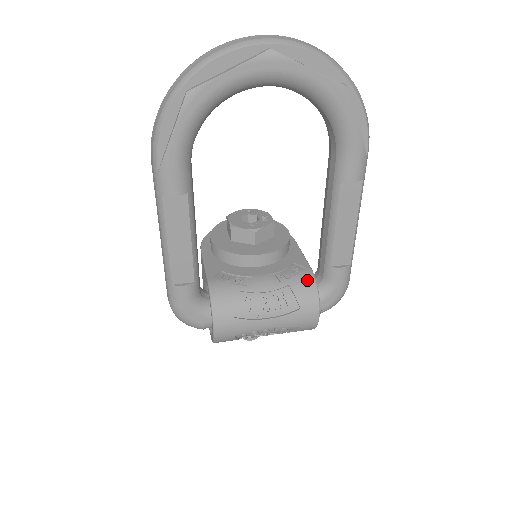
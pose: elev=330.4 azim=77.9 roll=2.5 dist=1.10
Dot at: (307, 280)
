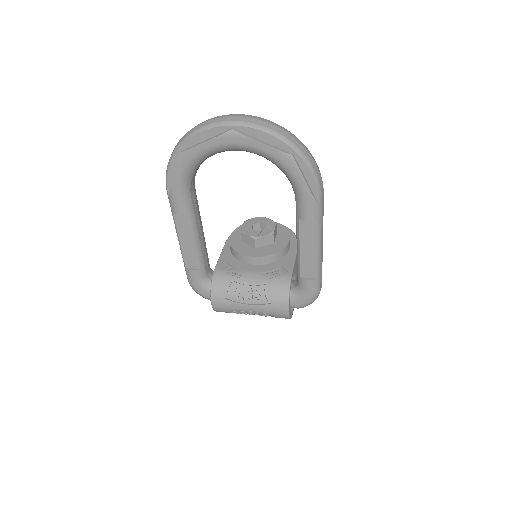
Dot at: (283, 283)
